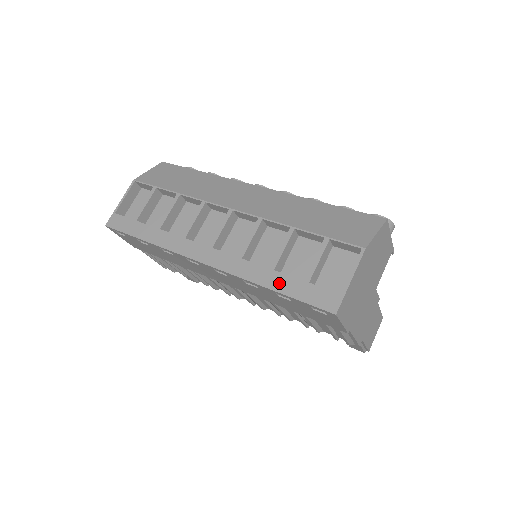
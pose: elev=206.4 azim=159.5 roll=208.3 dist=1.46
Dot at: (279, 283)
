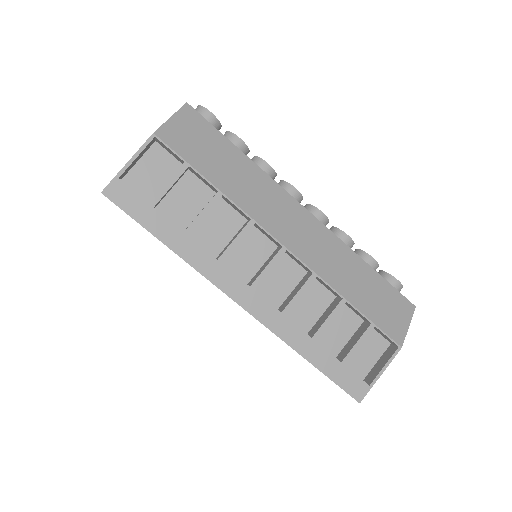
Dot at: (318, 357)
